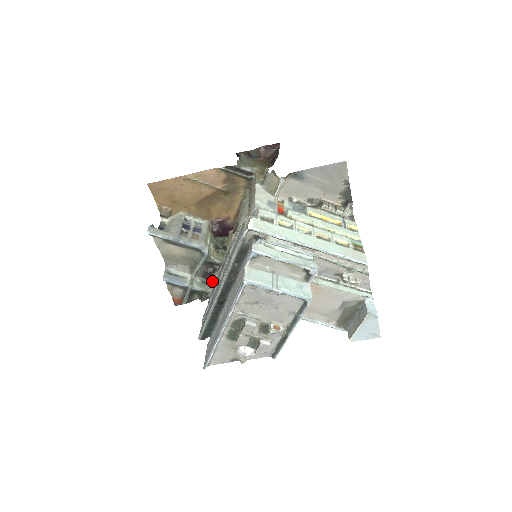
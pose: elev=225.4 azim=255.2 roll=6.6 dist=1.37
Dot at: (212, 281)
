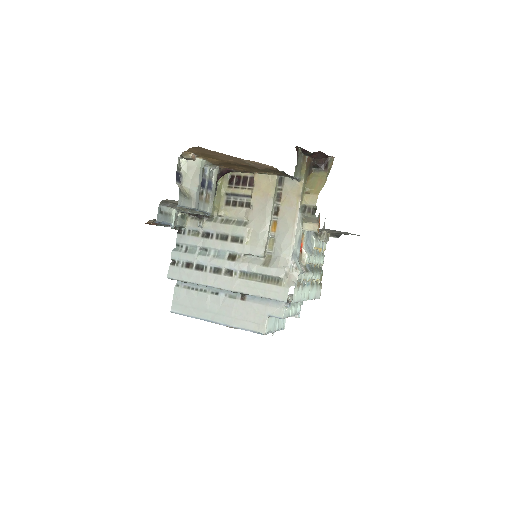
Dot at: (189, 214)
